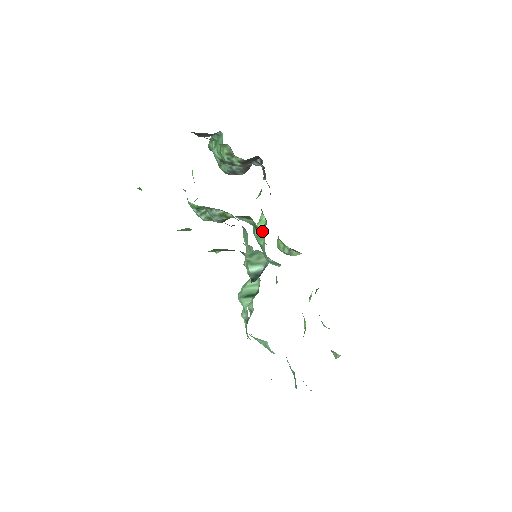
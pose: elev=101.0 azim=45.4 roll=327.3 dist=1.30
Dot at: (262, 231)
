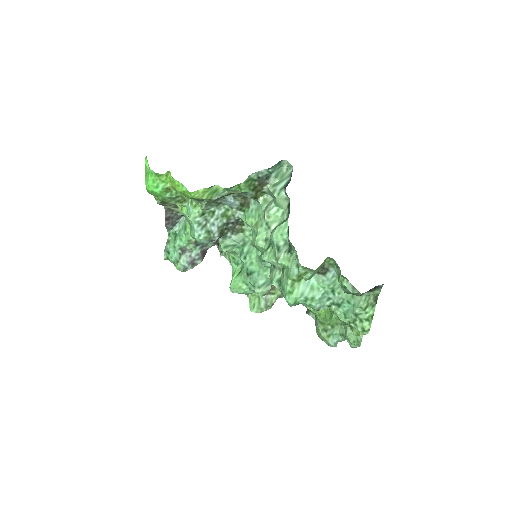
Dot at: occluded
